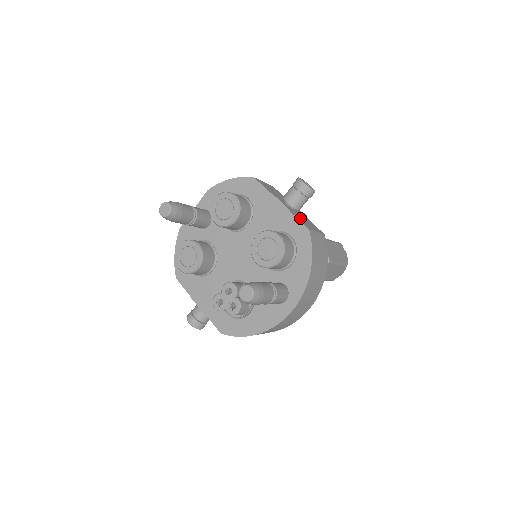
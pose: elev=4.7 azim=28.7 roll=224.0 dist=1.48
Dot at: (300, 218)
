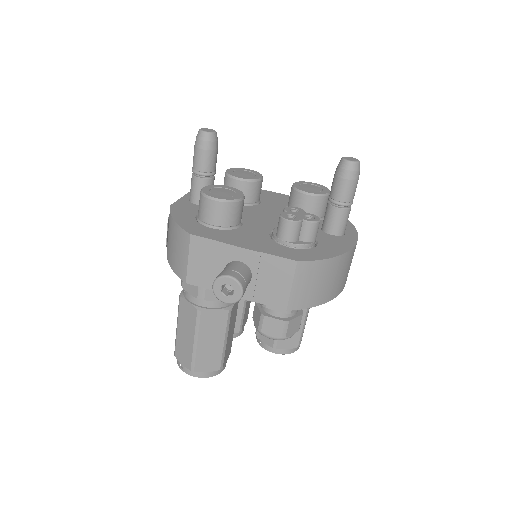
Dot at: occluded
